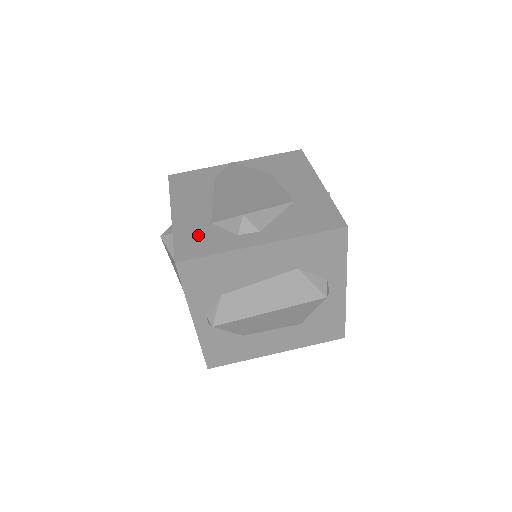
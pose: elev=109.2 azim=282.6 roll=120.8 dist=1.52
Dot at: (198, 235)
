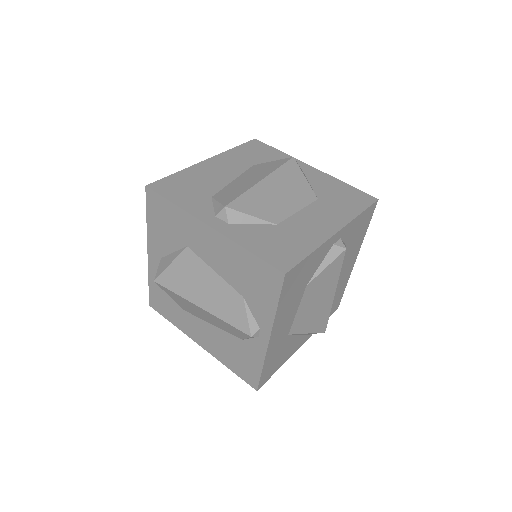
Dot at: occluded
